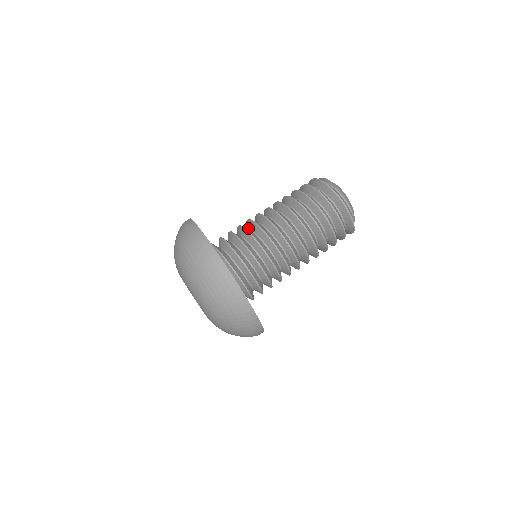
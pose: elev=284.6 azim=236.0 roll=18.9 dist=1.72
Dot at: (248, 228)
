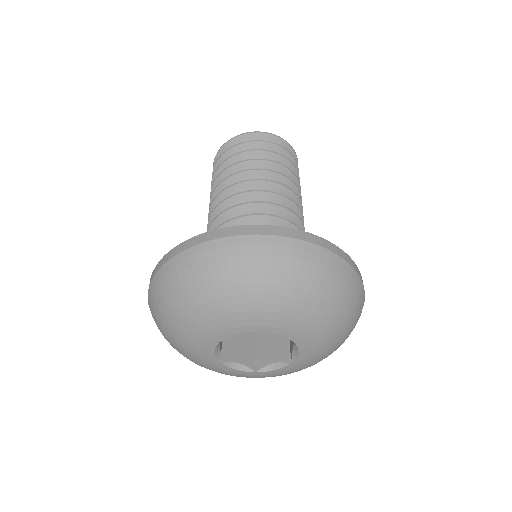
Dot at: occluded
